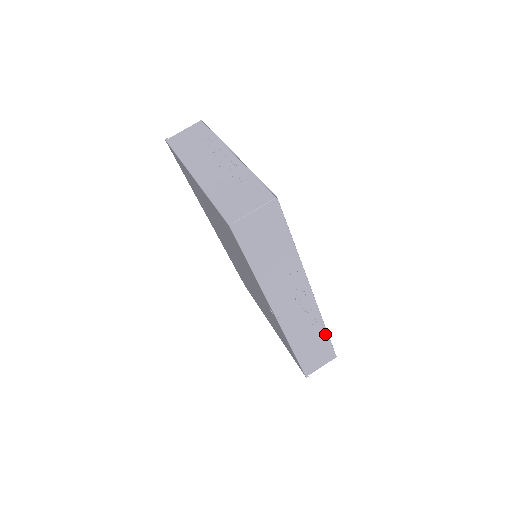
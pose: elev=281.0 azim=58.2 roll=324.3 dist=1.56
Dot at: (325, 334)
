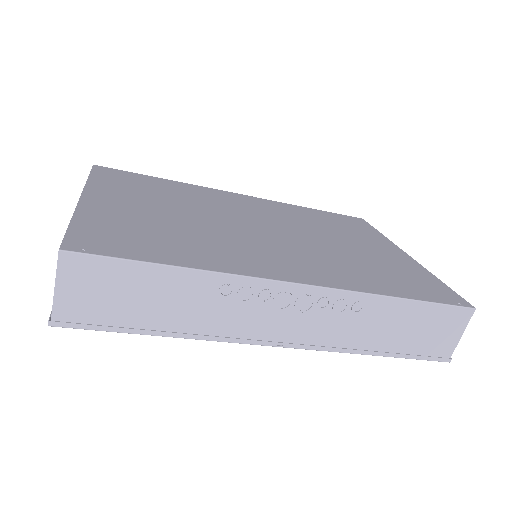
Dot at: (404, 303)
